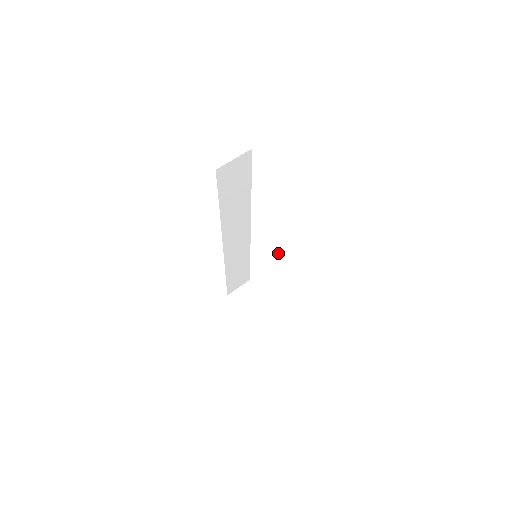
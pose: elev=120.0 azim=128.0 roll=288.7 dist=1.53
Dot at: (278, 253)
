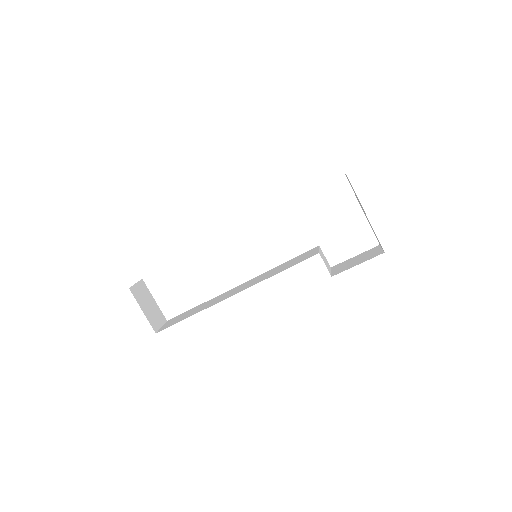
Dot at: (325, 261)
